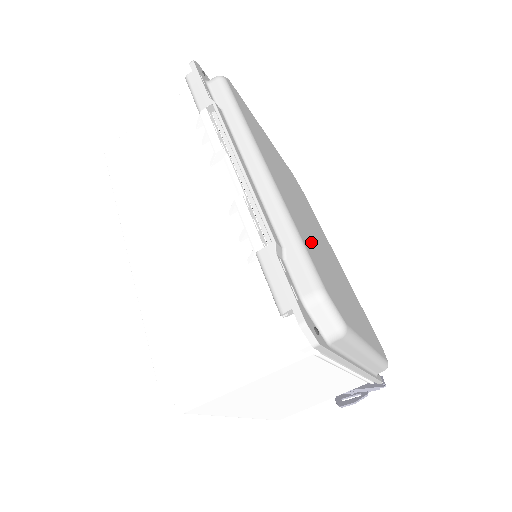
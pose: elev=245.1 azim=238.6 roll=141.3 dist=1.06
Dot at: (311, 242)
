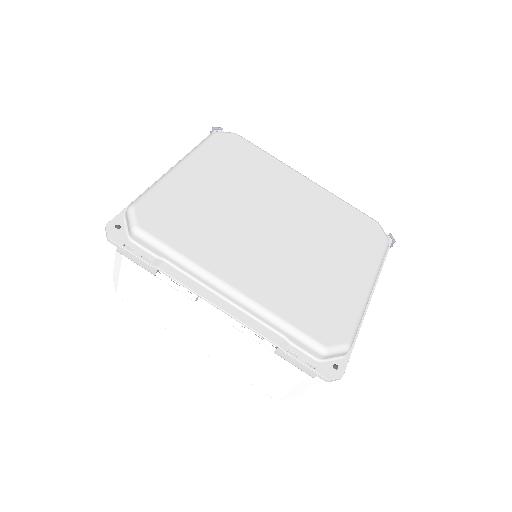
Dot at: (290, 284)
